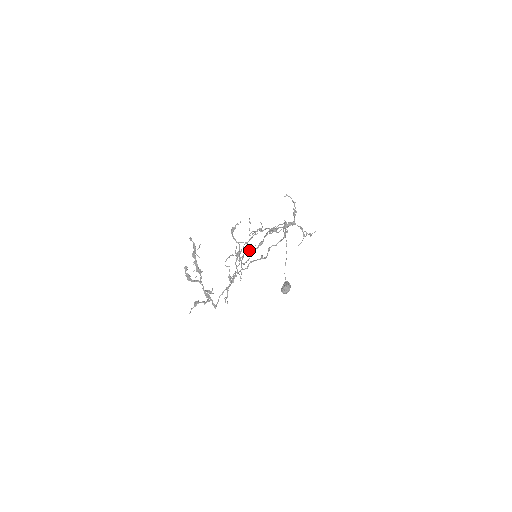
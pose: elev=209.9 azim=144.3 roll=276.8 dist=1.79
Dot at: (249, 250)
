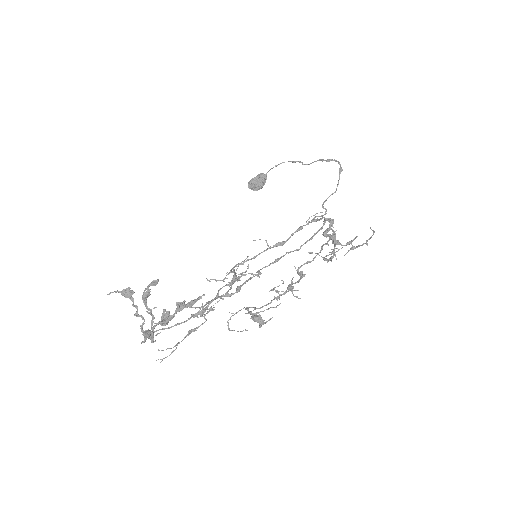
Dot at: (246, 330)
